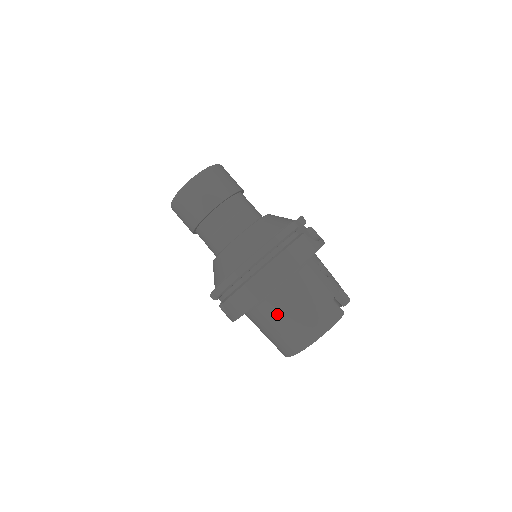
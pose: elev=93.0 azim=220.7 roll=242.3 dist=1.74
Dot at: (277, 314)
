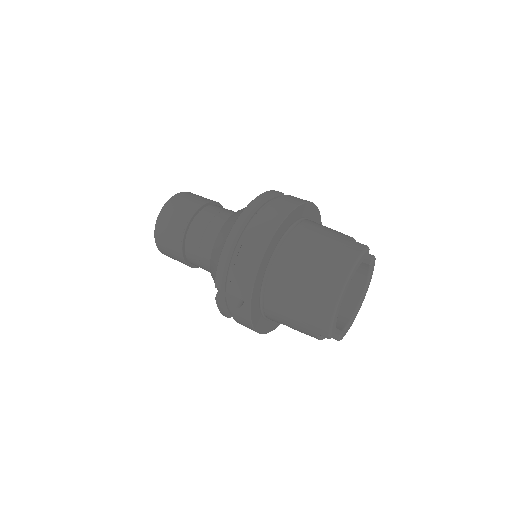
Dot at: (293, 268)
